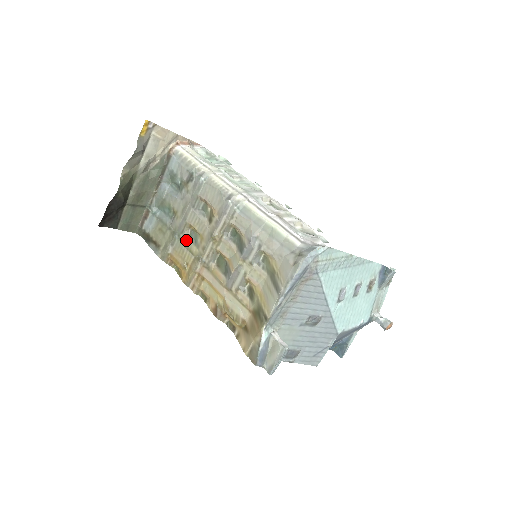
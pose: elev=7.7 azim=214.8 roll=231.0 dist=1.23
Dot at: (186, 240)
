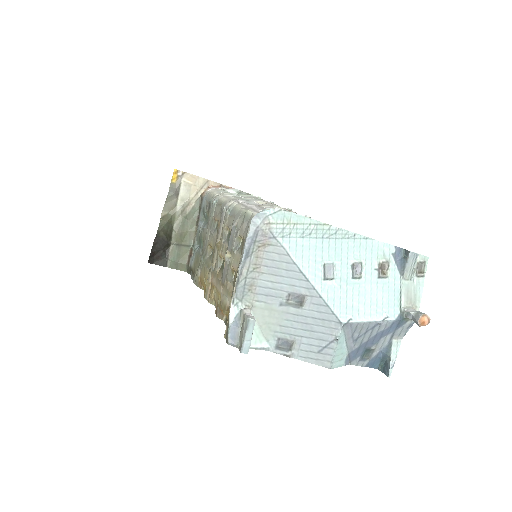
Dot at: (207, 259)
